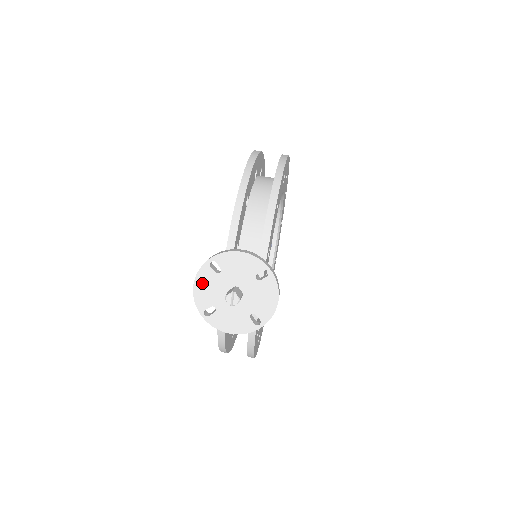
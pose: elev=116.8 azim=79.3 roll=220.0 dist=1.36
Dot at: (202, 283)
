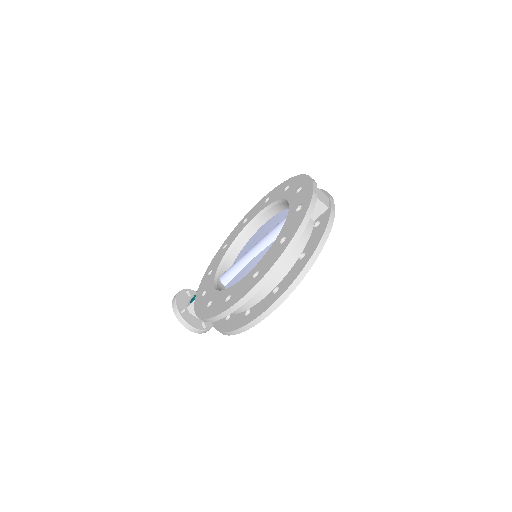
Dot at: occluded
